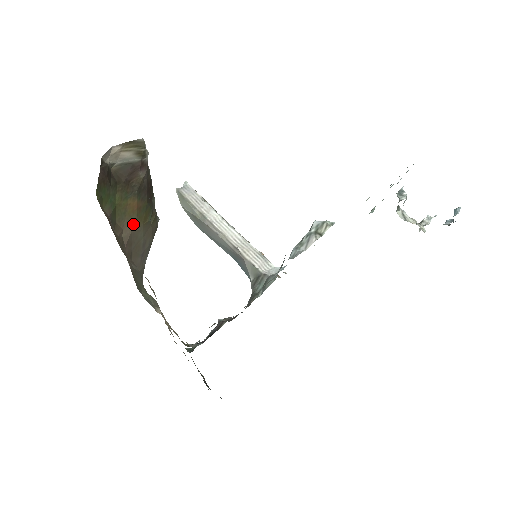
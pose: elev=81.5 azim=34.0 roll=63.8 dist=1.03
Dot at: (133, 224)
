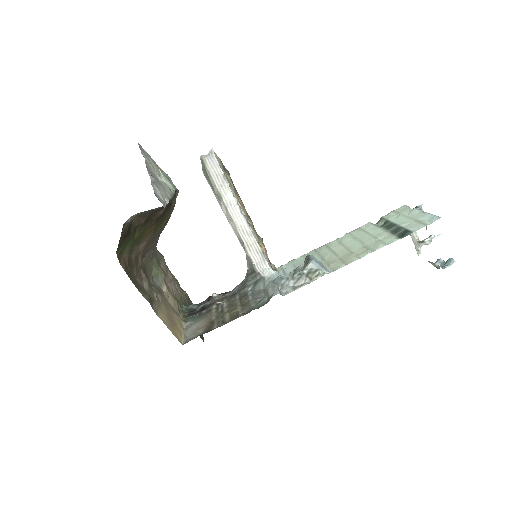
Dot at: (150, 237)
